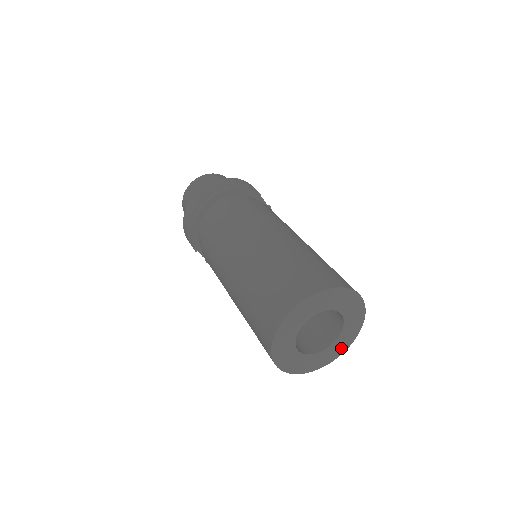
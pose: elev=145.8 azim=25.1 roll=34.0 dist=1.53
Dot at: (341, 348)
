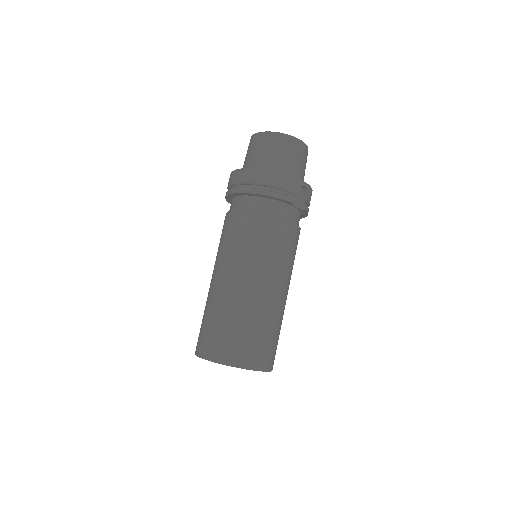
Dot at: occluded
